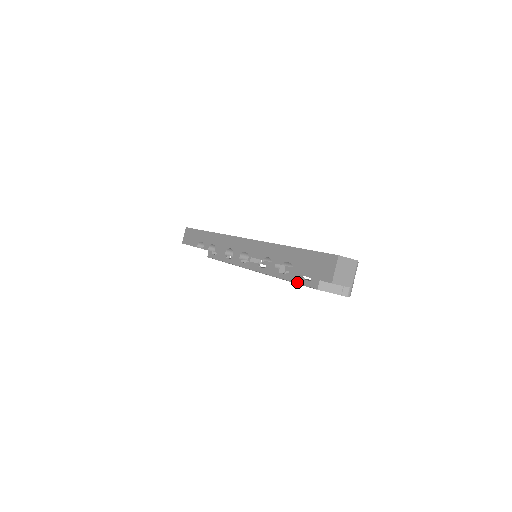
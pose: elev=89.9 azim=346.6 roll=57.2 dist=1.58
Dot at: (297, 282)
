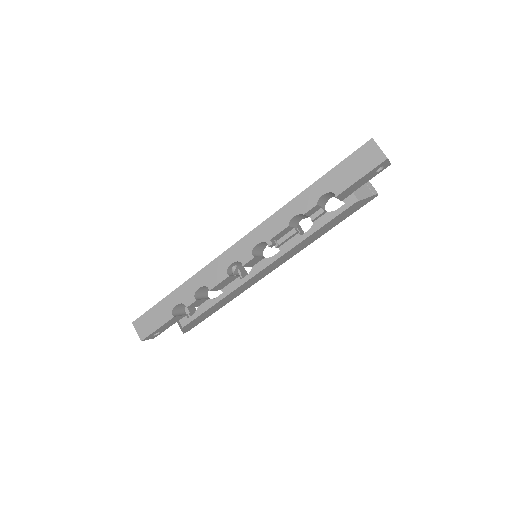
Dot at: (331, 219)
